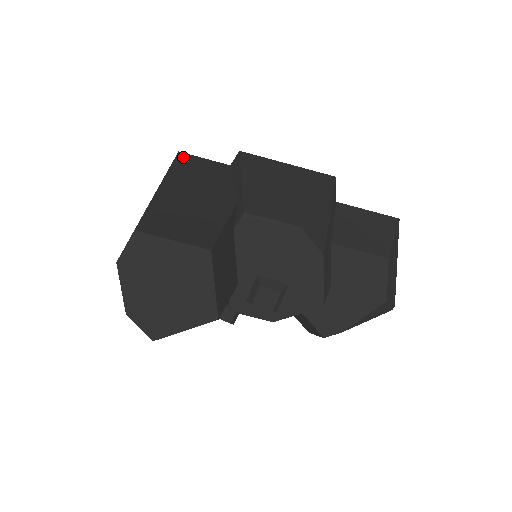
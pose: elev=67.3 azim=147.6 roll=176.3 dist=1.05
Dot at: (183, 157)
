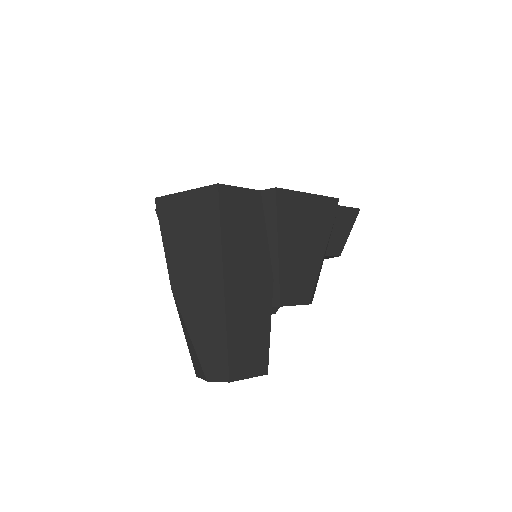
Dot at: (225, 200)
